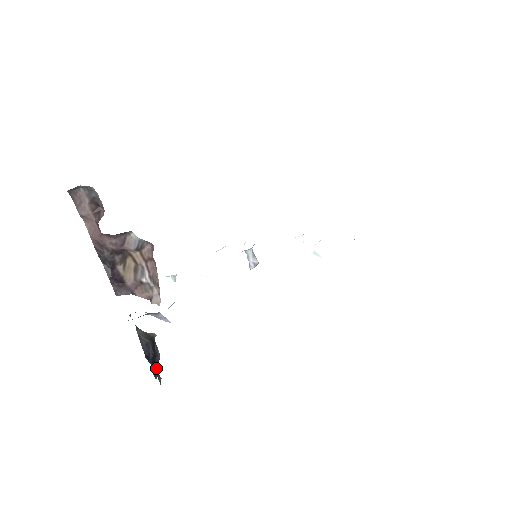
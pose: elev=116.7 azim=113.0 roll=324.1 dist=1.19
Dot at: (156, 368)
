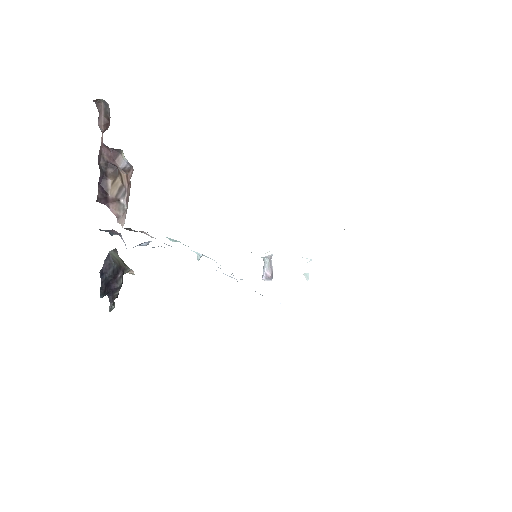
Dot at: (111, 293)
